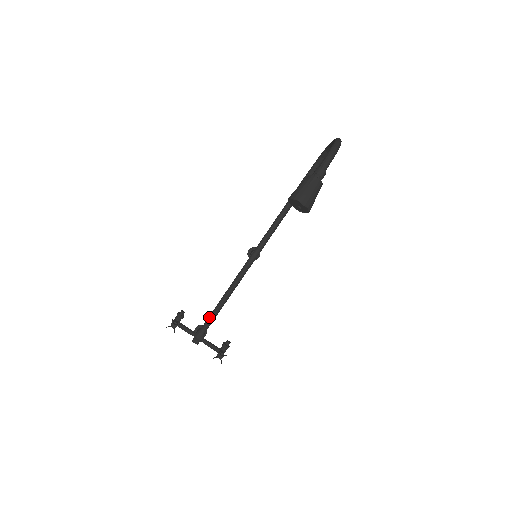
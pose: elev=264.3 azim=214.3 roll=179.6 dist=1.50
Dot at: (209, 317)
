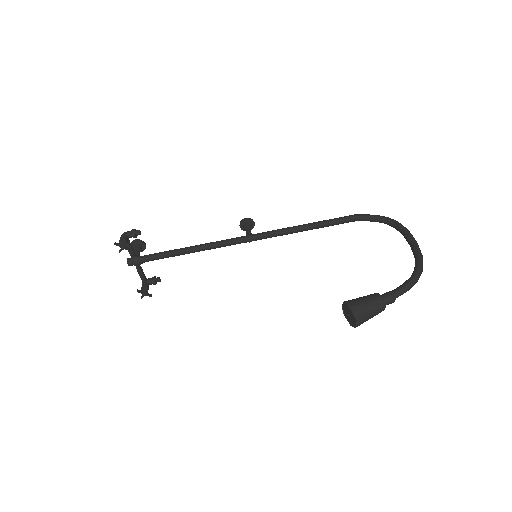
Dot at: (162, 254)
